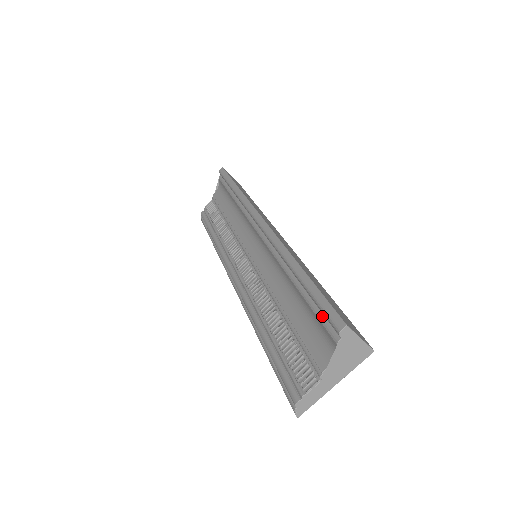
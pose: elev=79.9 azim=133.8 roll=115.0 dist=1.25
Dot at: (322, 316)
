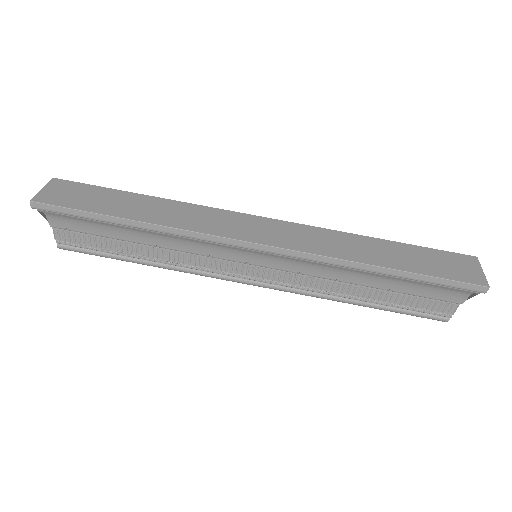
Dot at: (446, 286)
